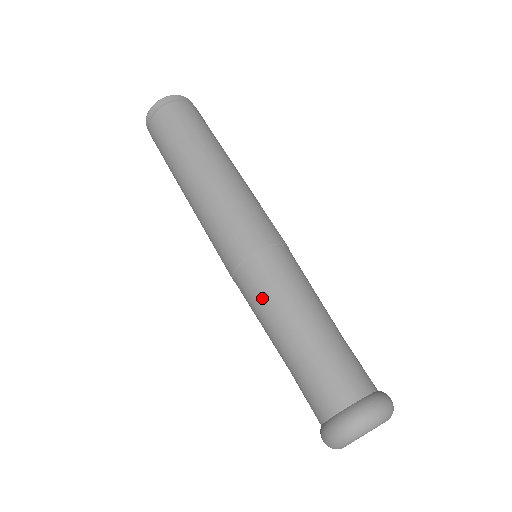
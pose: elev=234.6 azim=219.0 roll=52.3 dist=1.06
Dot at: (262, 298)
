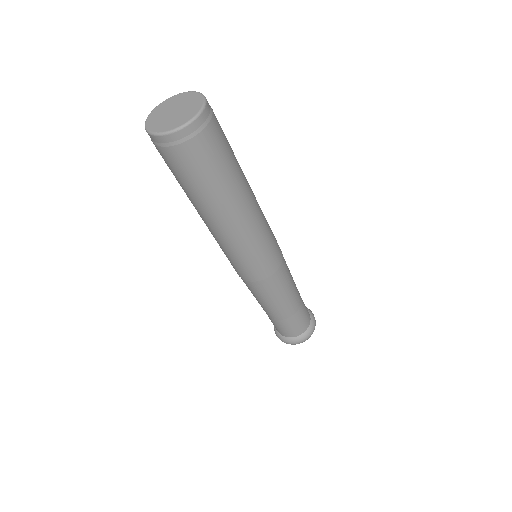
Dot at: (267, 298)
